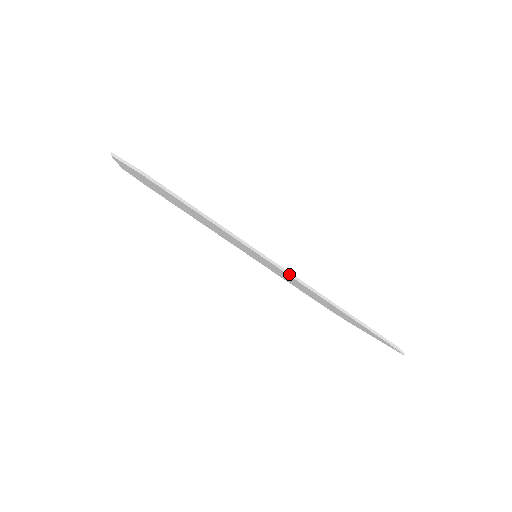
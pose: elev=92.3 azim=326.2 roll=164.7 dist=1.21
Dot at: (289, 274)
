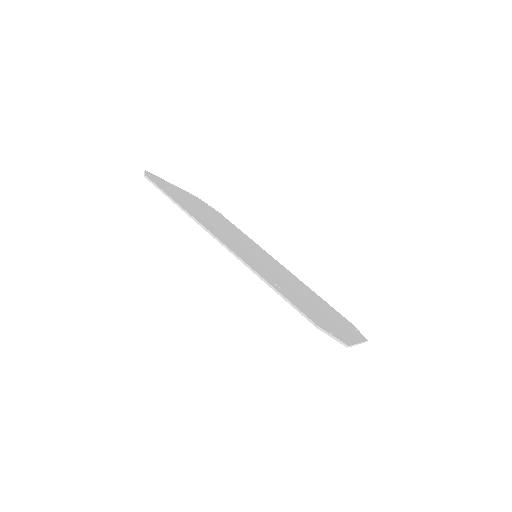
Dot at: (227, 248)
